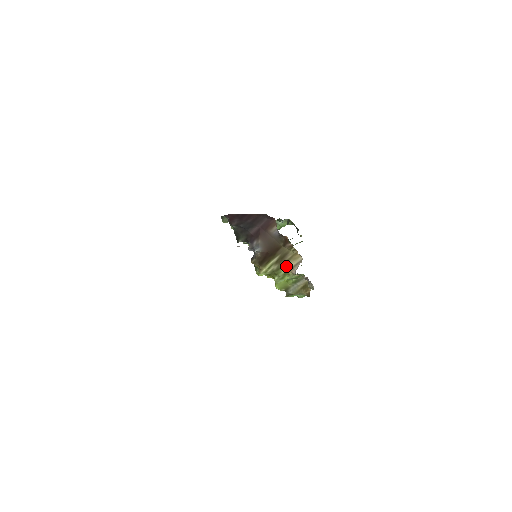
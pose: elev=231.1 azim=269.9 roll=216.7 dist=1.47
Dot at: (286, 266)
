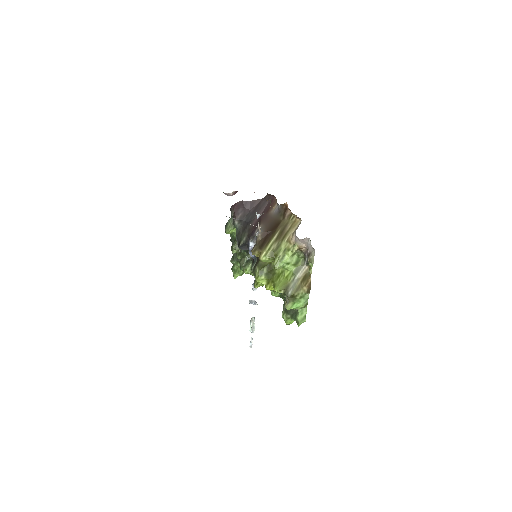
Dot at: (286, 238)
